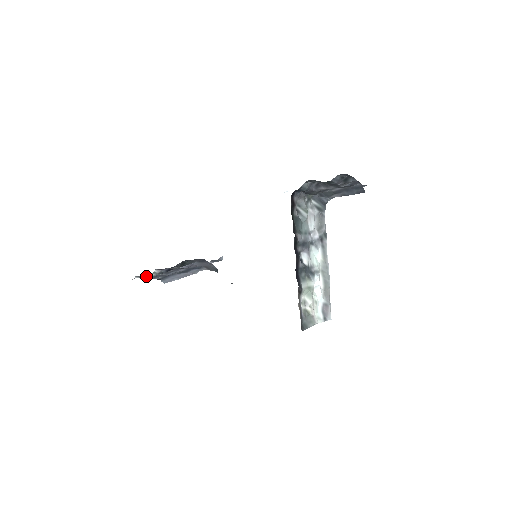
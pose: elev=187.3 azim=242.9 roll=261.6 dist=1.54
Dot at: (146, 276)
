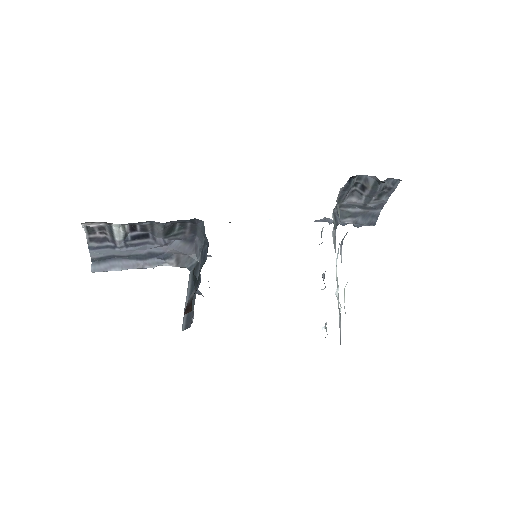
Dot at: (111, 226)
